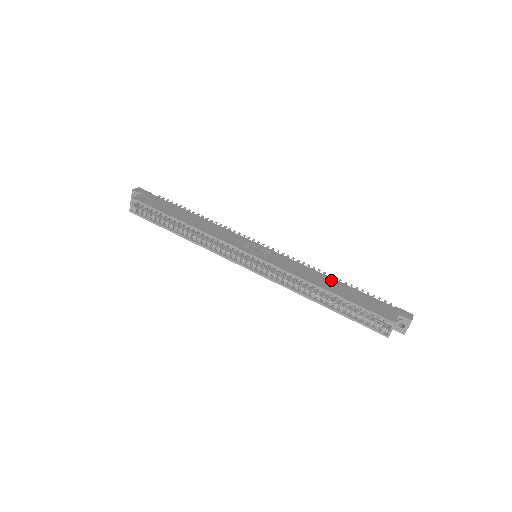
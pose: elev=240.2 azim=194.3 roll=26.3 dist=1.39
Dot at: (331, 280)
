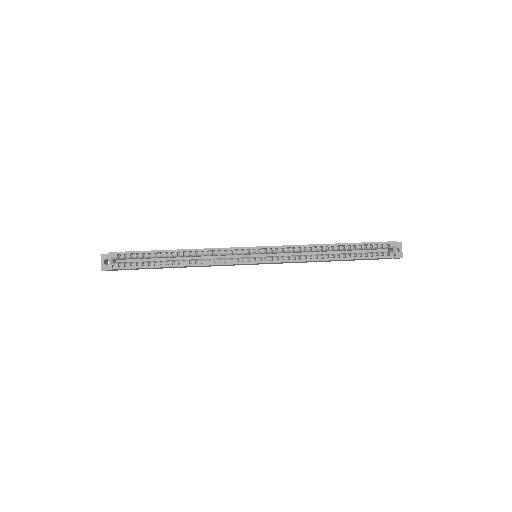
Dot at: occluded
